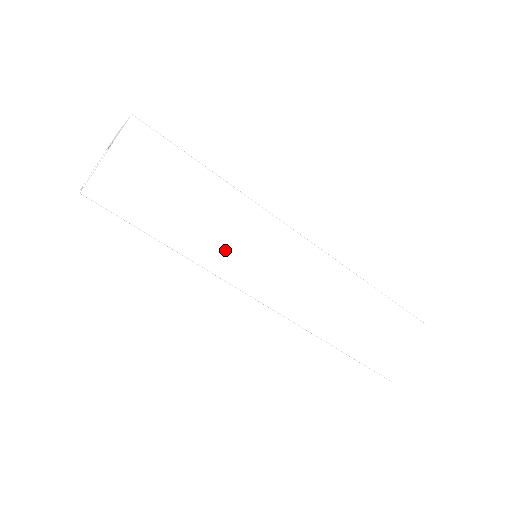
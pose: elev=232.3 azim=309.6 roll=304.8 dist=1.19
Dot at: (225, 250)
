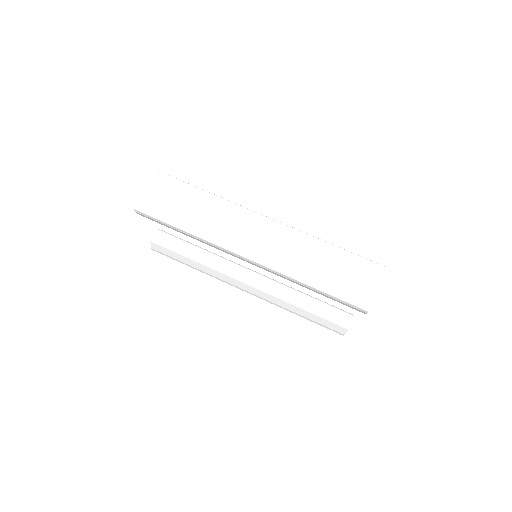
Dot at: (216, 228)
